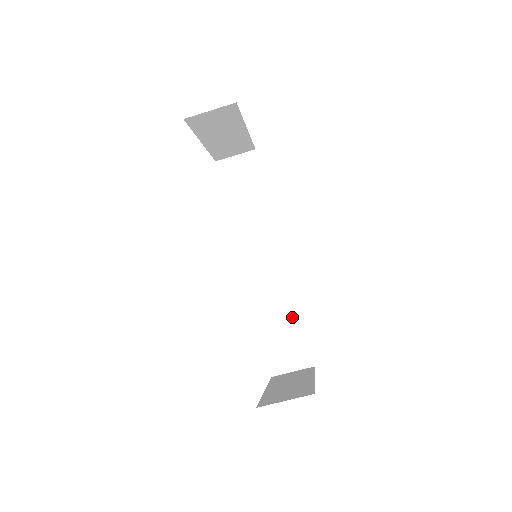
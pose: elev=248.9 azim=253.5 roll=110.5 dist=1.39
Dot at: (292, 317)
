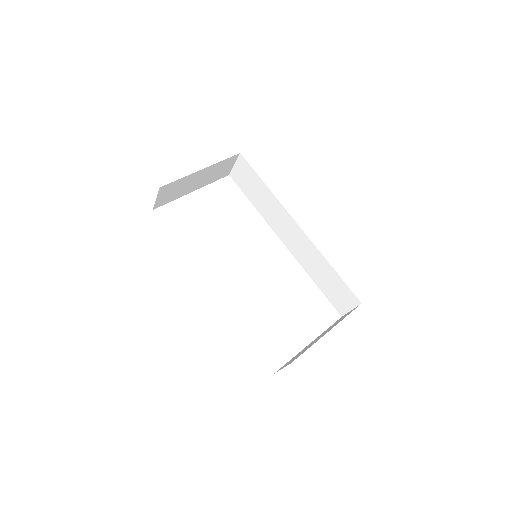
Dot at: (329, 270)
